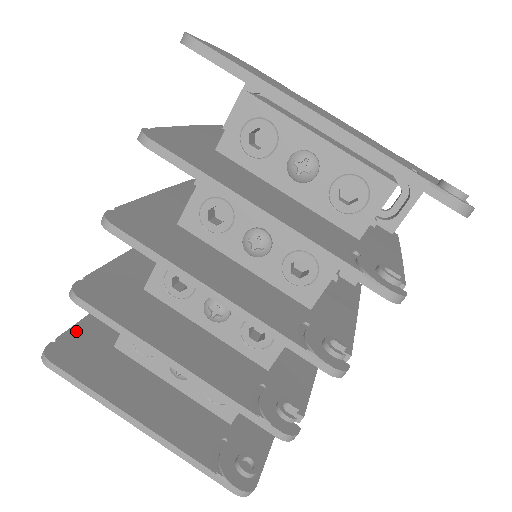
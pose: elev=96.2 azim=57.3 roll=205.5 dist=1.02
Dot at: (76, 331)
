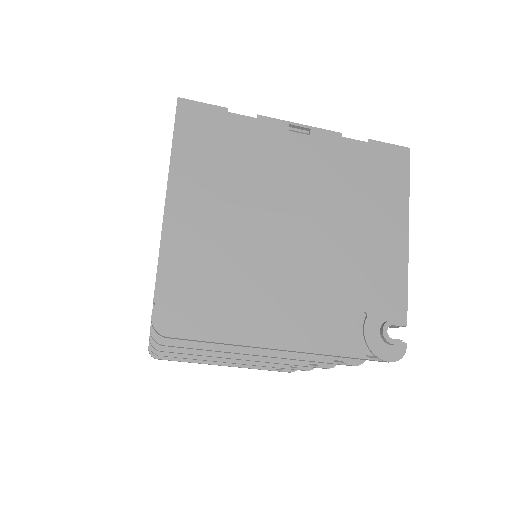
Dot at: occluded
